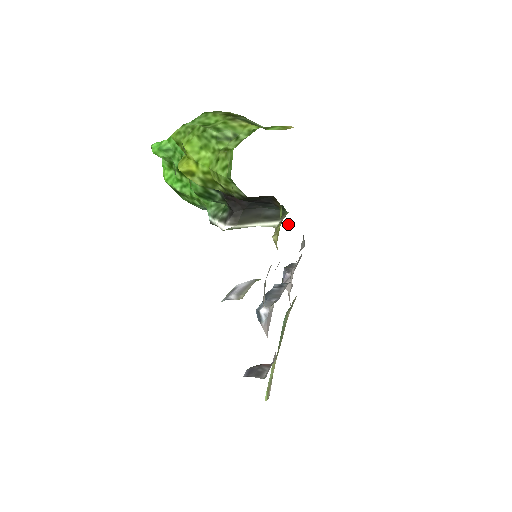
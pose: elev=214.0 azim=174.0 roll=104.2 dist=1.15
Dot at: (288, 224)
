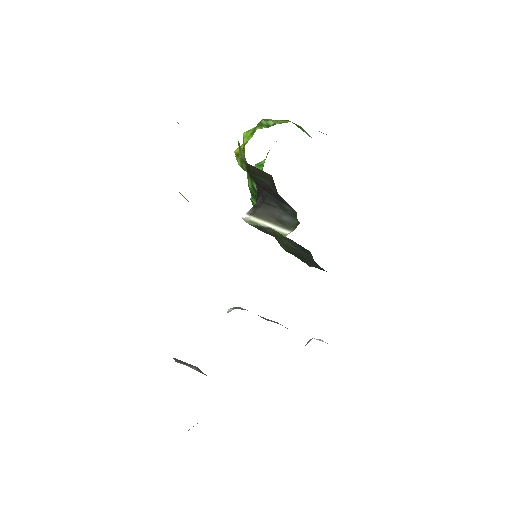
Dot at: (312, 256)
